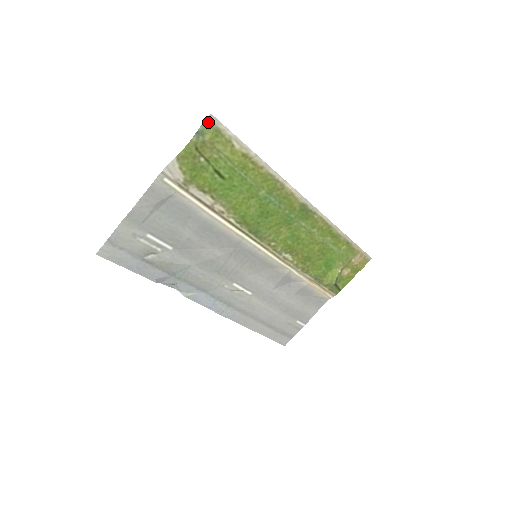
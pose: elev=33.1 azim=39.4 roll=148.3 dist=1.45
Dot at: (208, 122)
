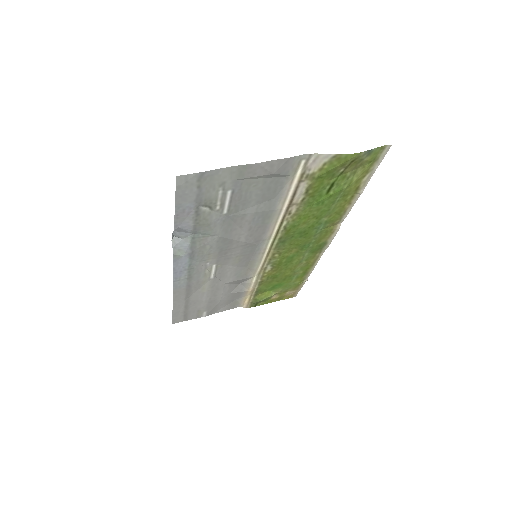
Dot at: (382, 148)
